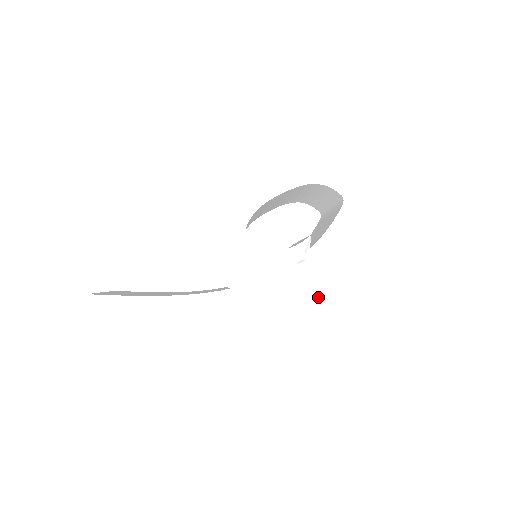
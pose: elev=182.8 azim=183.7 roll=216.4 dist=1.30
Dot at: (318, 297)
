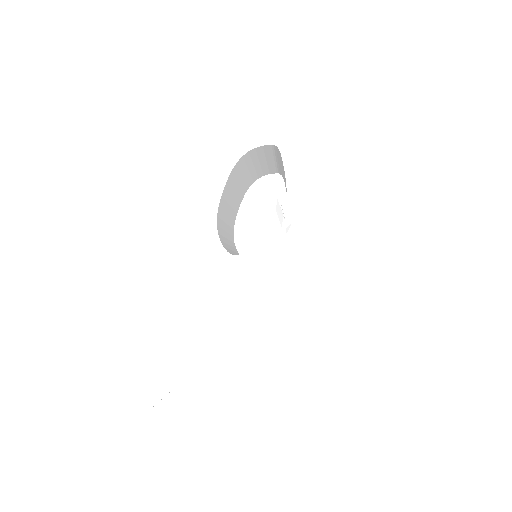
Dot at: (329, 243)
